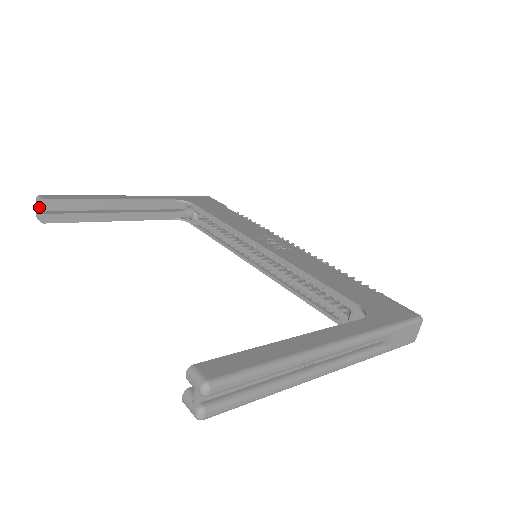
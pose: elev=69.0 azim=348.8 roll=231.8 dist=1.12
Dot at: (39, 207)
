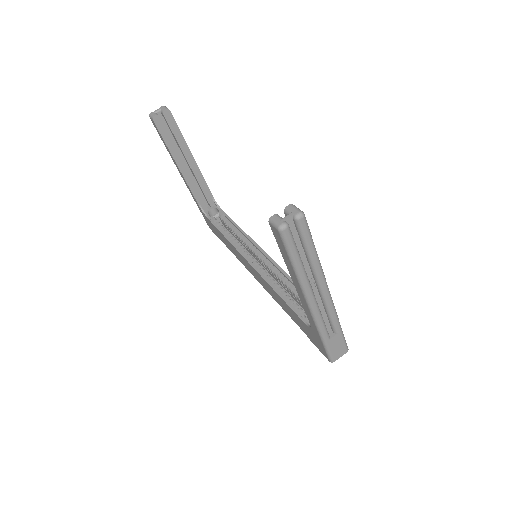
Dot at: (160, 111)
